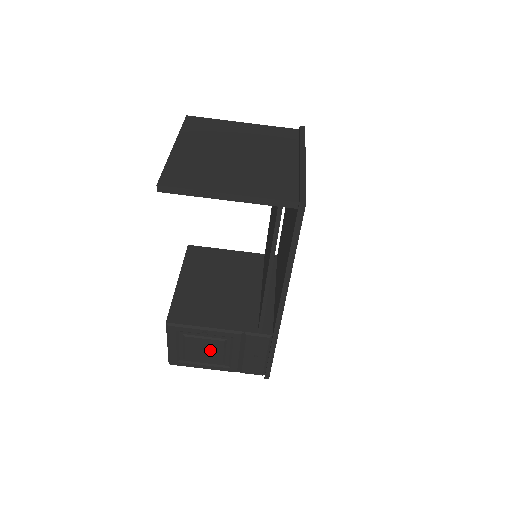
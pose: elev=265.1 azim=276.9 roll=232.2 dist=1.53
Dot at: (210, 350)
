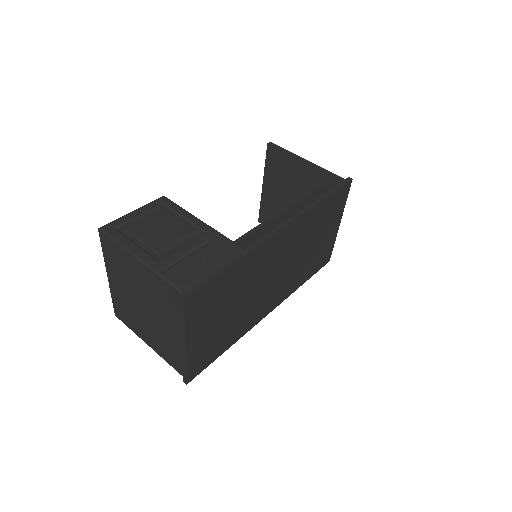
Dot at: (166, 233)
